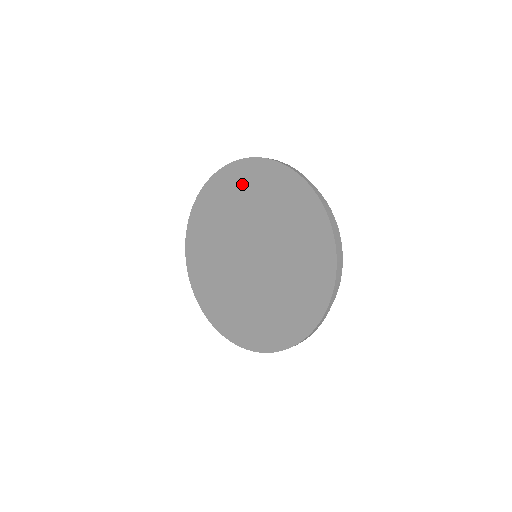
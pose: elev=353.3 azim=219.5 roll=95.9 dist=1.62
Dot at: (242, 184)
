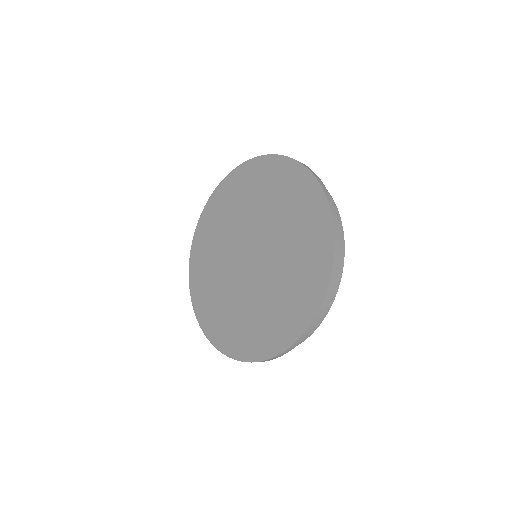
Dot at: (225, 202)
